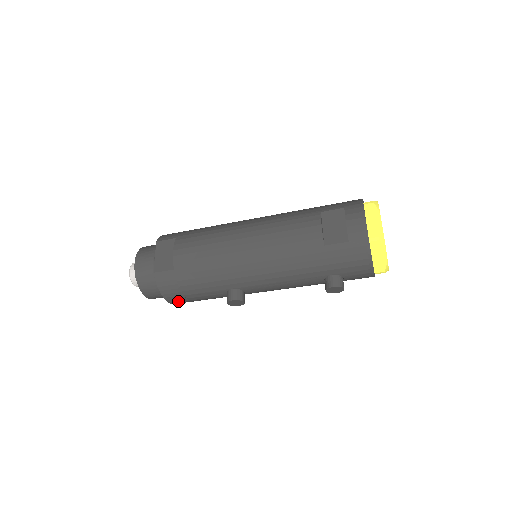
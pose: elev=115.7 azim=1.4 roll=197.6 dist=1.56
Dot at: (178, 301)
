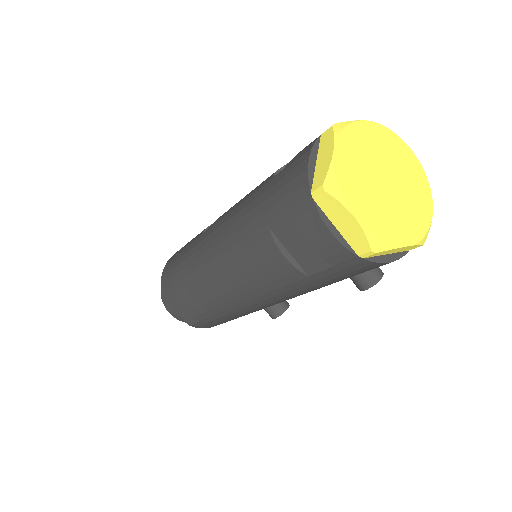
Dot at: occluded
